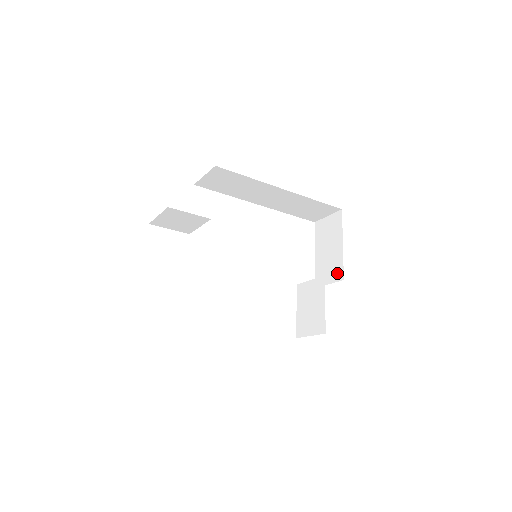
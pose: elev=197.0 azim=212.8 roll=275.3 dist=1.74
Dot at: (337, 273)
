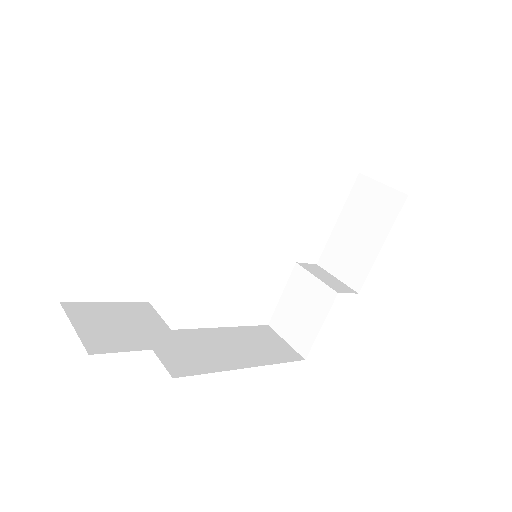
Dot at: (354, 276)
